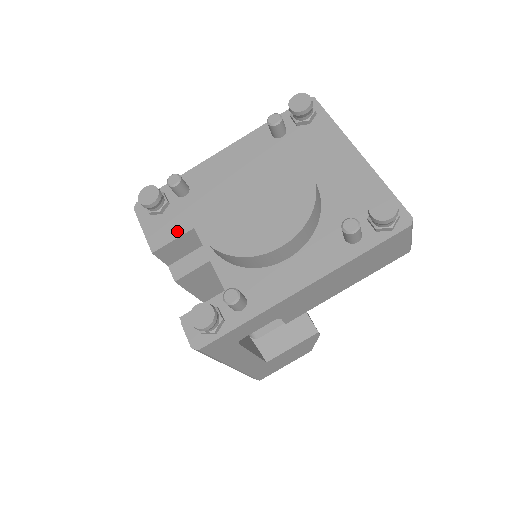
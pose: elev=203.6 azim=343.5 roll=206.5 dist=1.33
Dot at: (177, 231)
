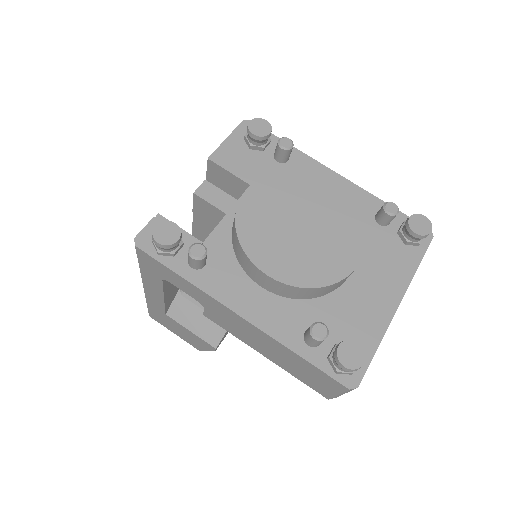
Dot at: (240, 171)
